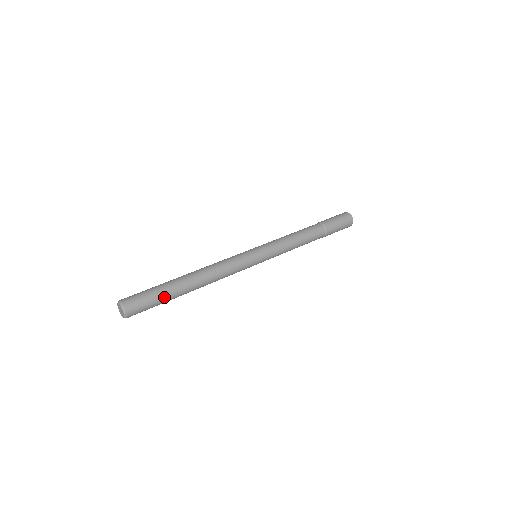
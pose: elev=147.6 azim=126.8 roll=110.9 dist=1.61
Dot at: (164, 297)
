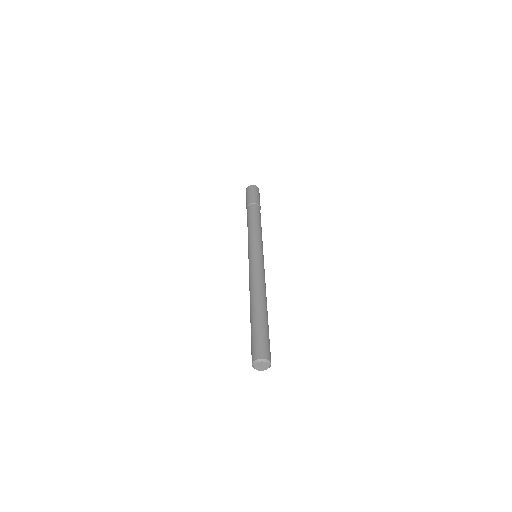
Dot at: (267, 329)
